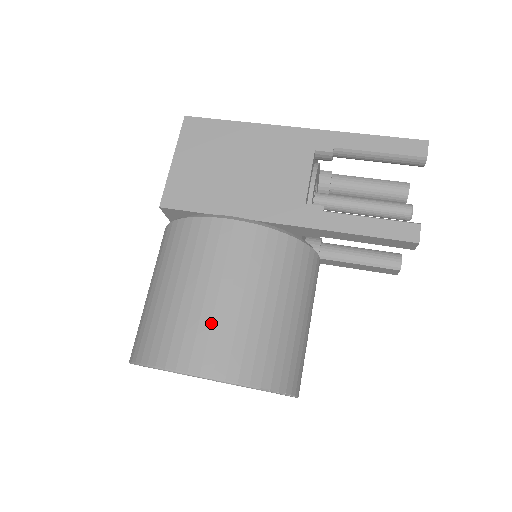
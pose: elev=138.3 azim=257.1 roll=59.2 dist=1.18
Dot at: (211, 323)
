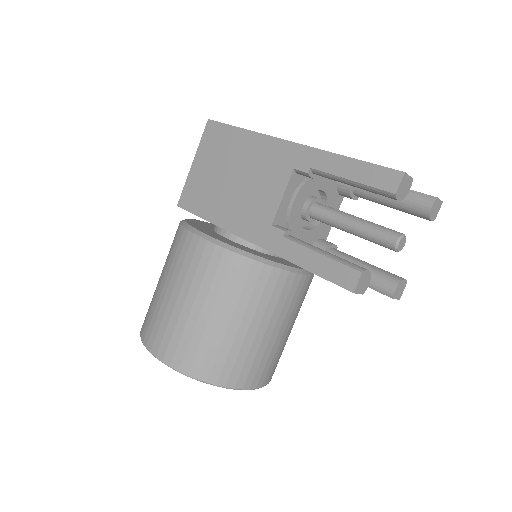
Dot at: (169, 320)
